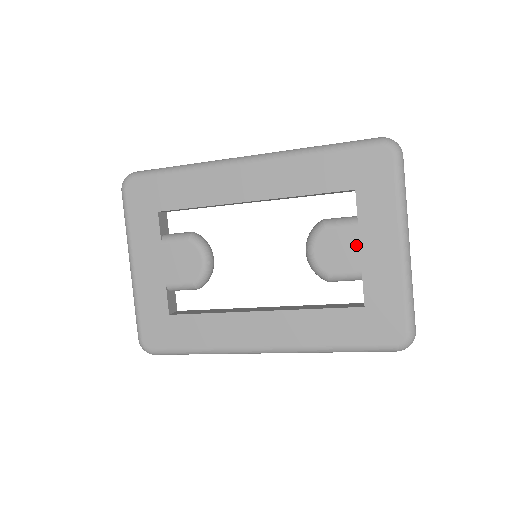
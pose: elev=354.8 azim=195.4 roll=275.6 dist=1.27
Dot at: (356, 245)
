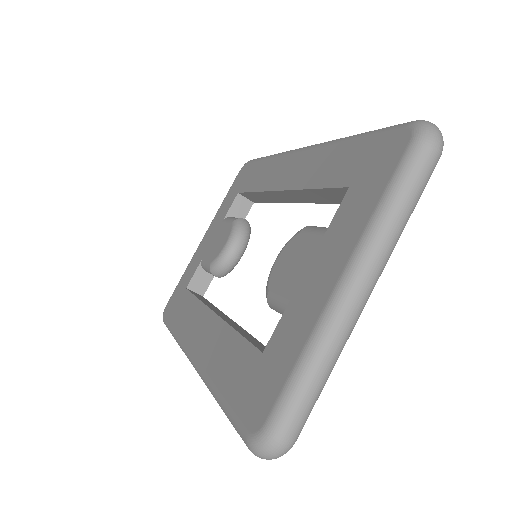
Dot at: (307, 262)
